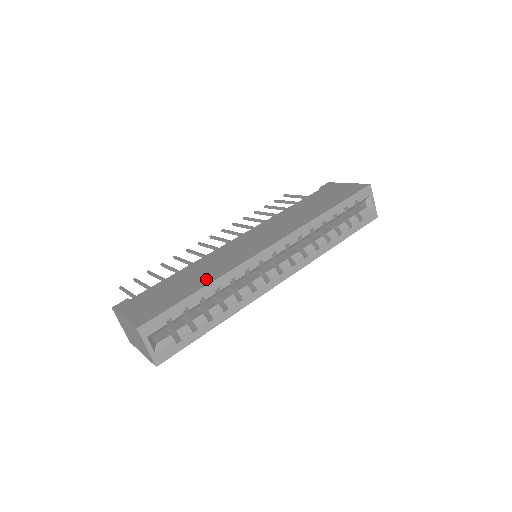
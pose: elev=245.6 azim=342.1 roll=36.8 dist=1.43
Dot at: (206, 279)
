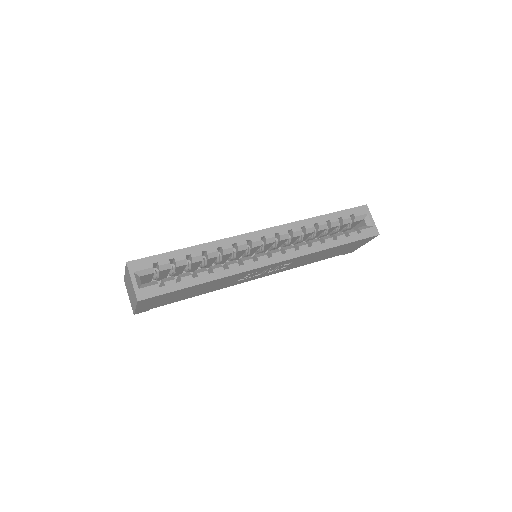
Dot at: occluded
